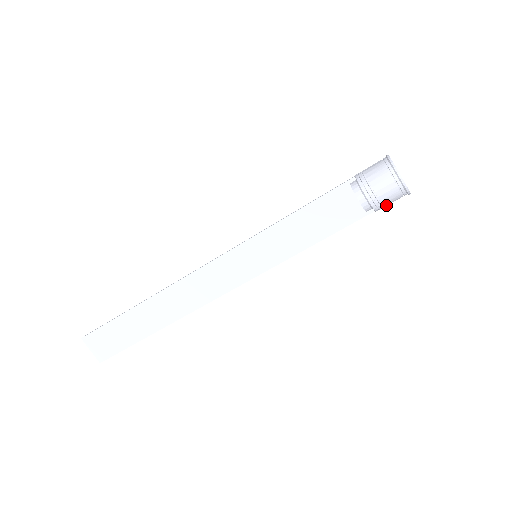
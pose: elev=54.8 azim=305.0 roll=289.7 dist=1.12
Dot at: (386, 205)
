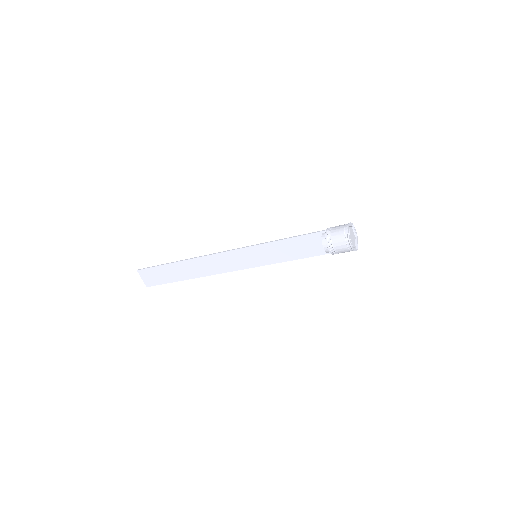
Dot at: occluded
